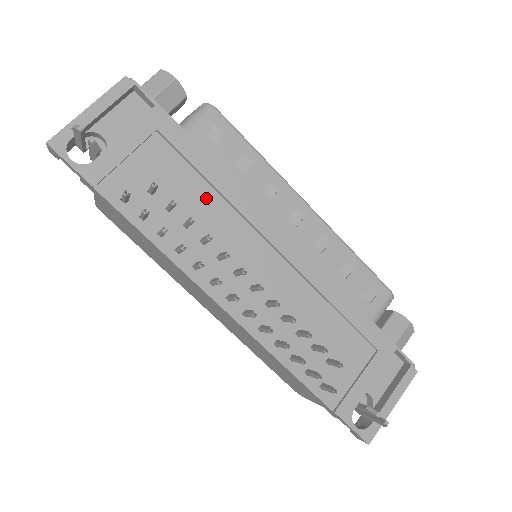
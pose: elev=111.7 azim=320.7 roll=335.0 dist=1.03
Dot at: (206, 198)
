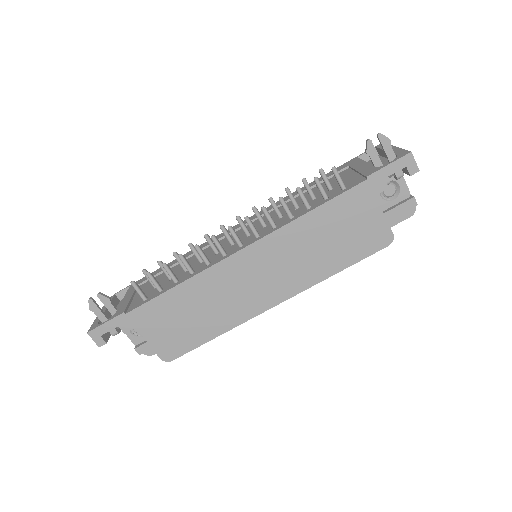
Dot at: occluded
